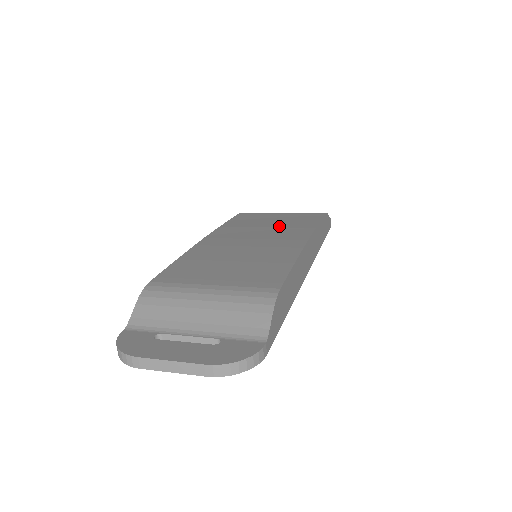
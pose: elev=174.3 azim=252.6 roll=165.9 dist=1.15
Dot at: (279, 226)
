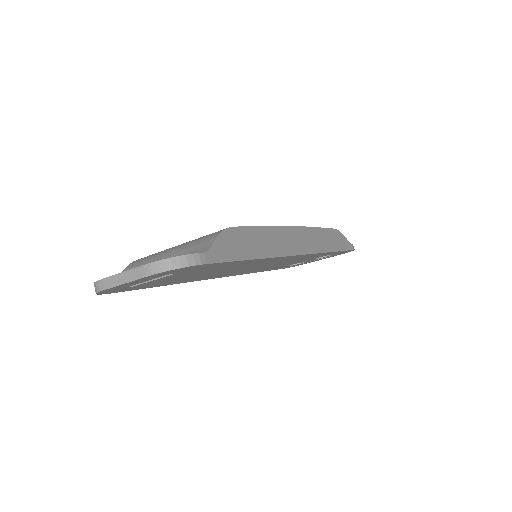
Dot at: occluded
